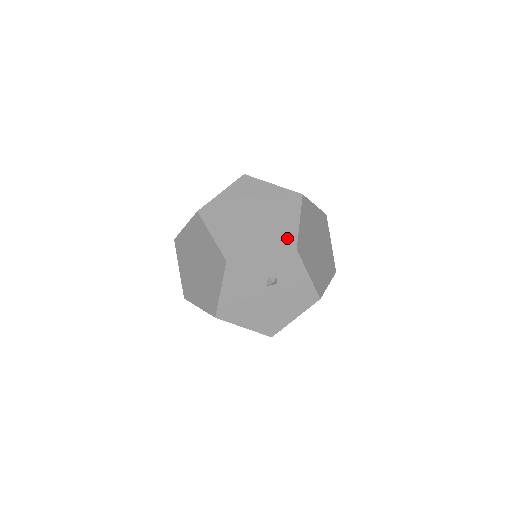
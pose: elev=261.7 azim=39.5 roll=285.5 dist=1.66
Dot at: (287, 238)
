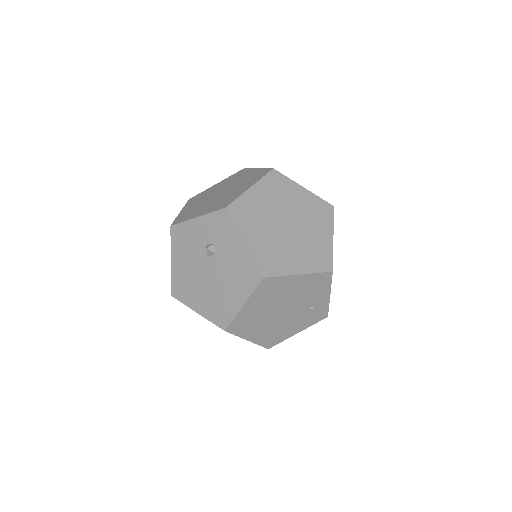
Dot at: (227, 201)
